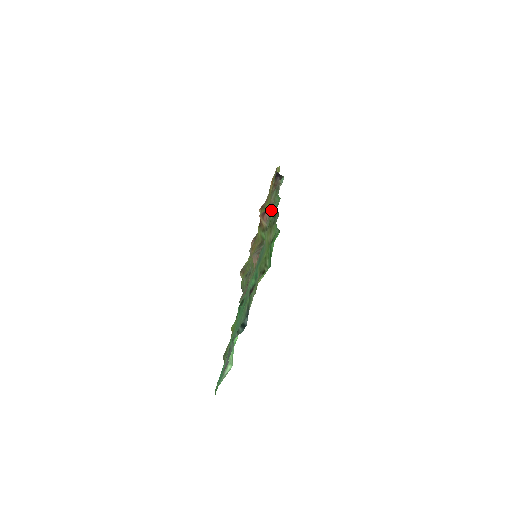
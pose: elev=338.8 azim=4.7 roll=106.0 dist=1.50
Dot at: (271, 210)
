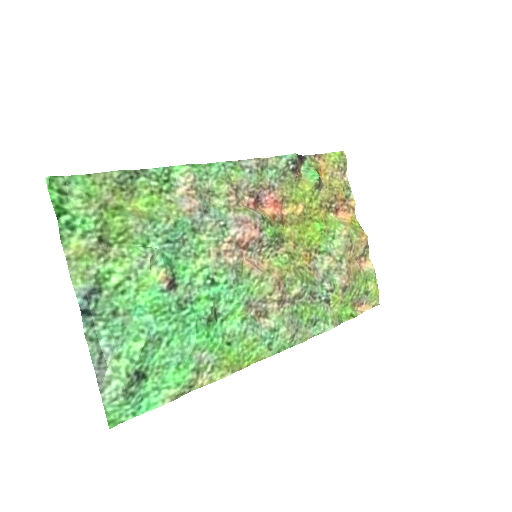
Dot at: (231, 189)
